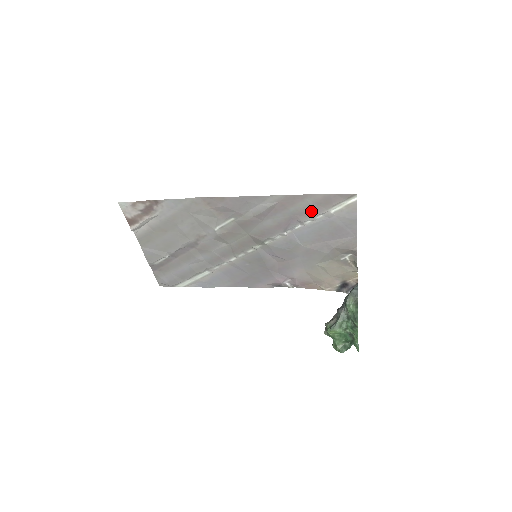
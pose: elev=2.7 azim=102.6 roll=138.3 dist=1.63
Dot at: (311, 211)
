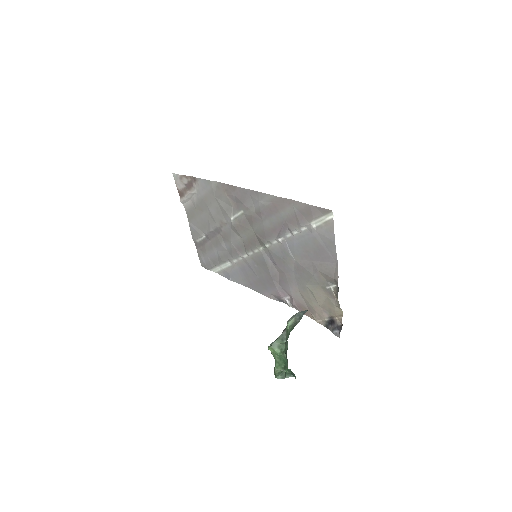
Dot at: (297, 220)
